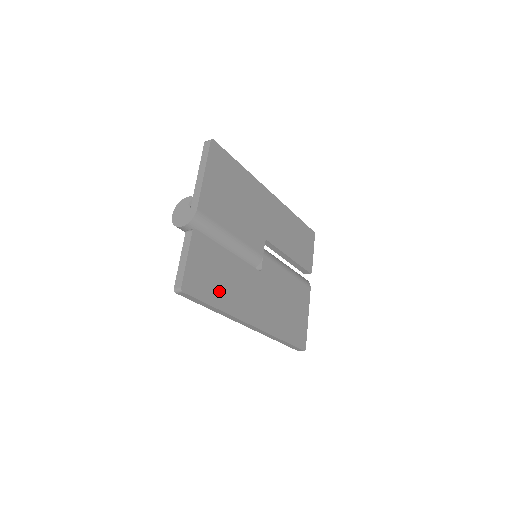
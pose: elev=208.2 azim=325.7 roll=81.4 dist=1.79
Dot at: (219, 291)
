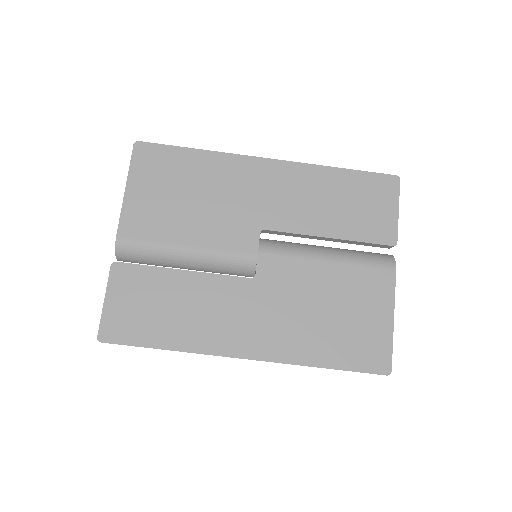
Dot at: (166, 326)
